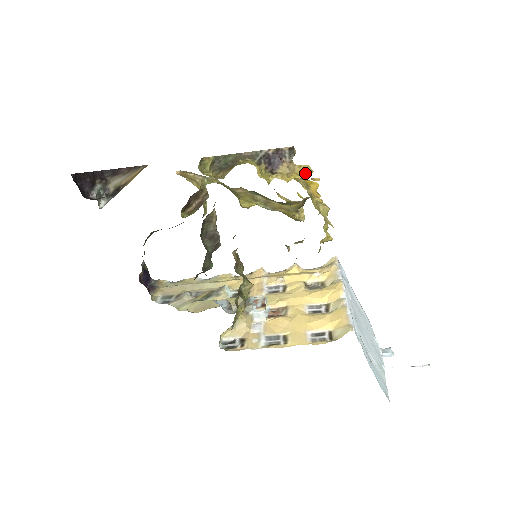
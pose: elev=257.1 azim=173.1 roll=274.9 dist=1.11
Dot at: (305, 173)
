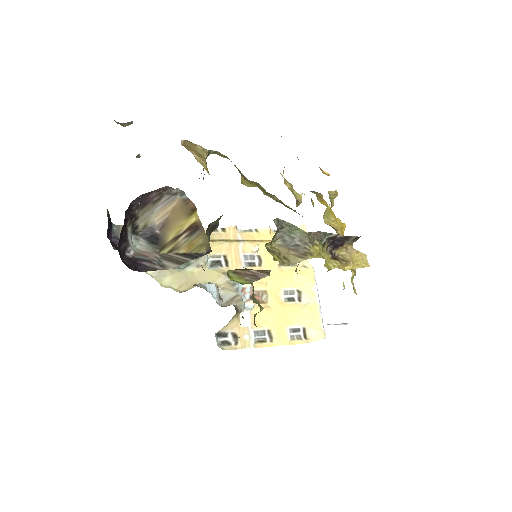
Dot at: (361, 263)
